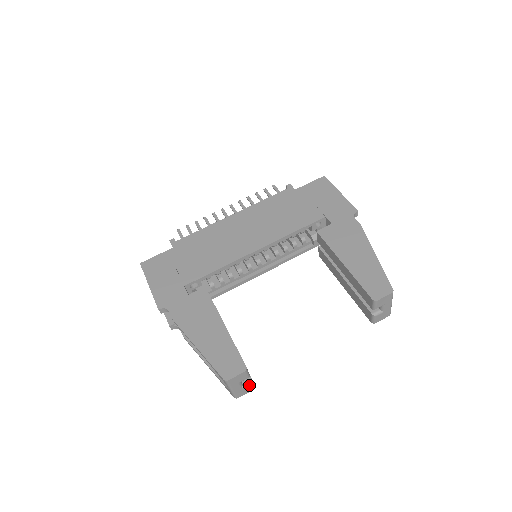
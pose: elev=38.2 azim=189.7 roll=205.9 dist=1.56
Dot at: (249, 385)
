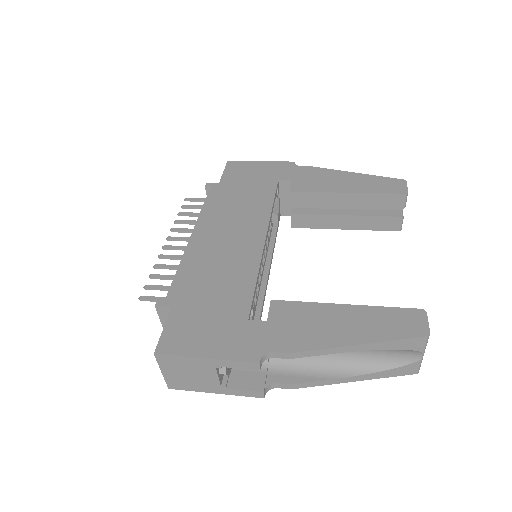
Dot at: occluded
